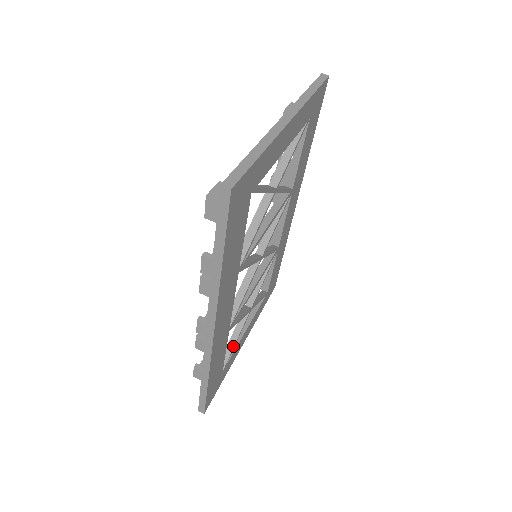
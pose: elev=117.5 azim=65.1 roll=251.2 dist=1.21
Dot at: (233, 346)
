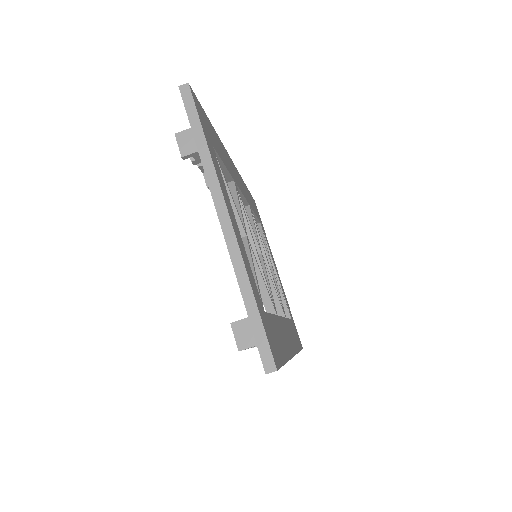
Dot at: (283, 299)
